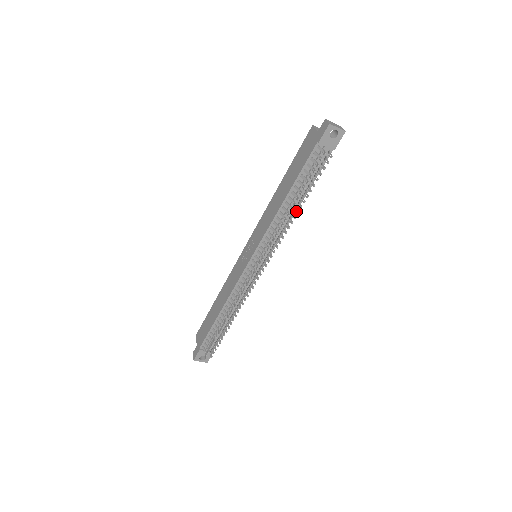
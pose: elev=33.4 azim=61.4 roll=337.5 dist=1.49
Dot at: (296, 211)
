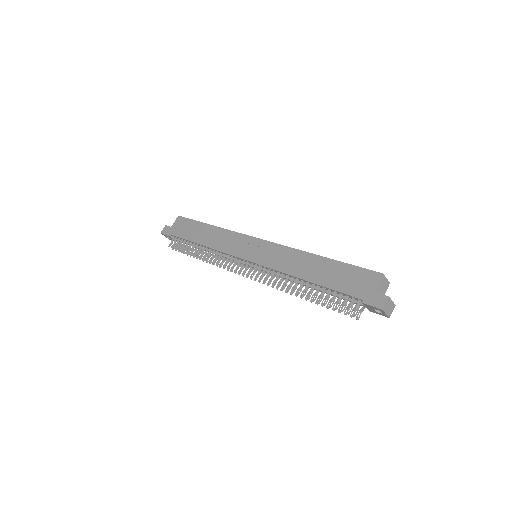
Dot at: occluded
